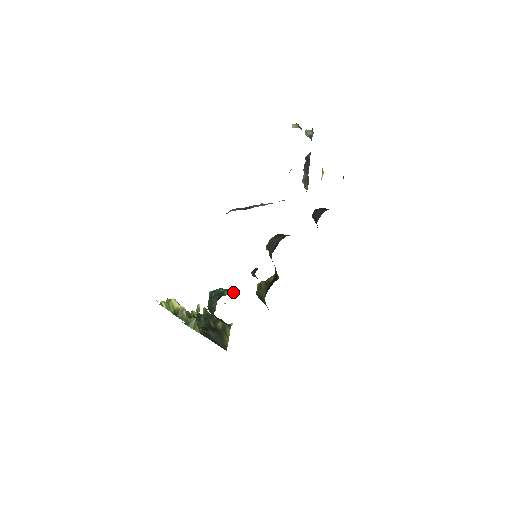
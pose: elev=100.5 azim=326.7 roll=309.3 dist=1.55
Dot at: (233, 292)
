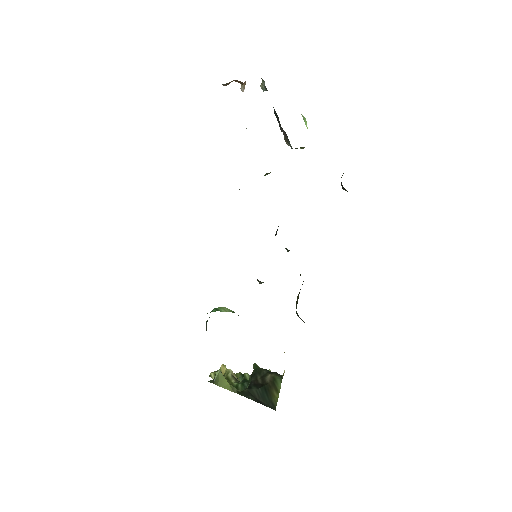
Dot at: (231, 310)
